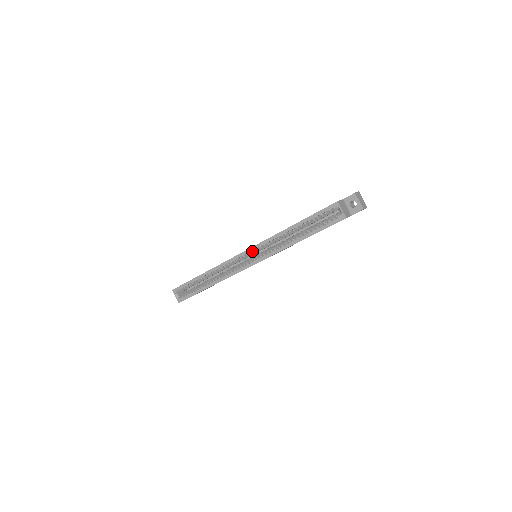
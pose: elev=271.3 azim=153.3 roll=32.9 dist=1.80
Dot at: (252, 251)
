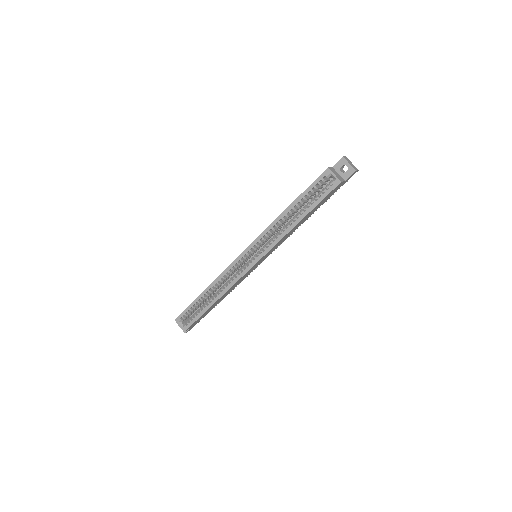
Dot at: (251, 249)
